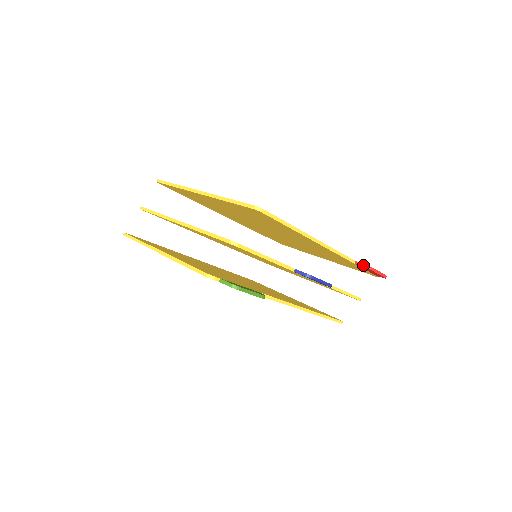
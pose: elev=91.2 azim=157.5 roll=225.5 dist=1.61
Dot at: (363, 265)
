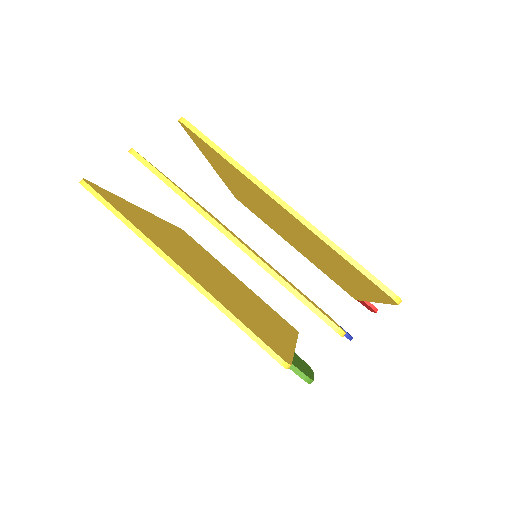
Dot at: (372, 306)
